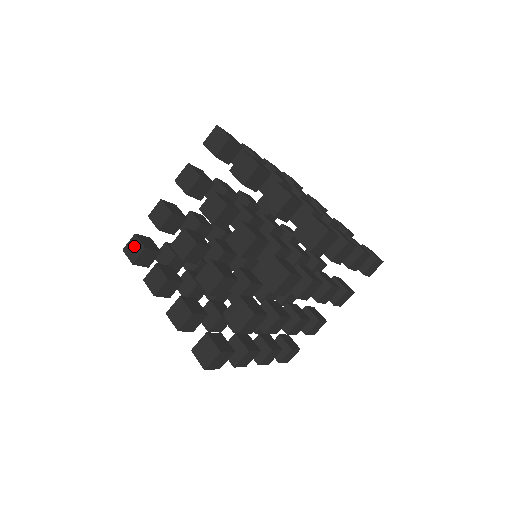
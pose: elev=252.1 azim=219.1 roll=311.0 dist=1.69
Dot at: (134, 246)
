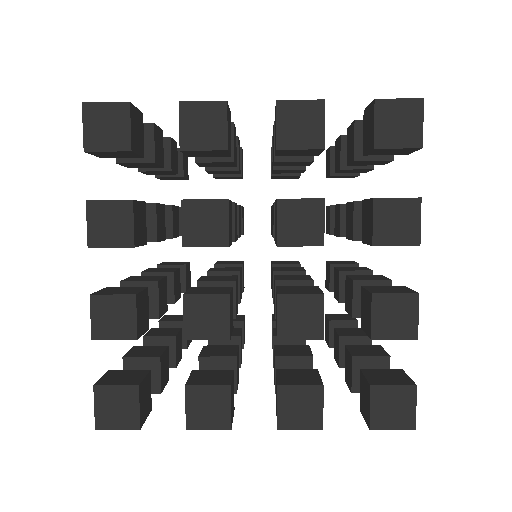
Dot at: (111, 123)
